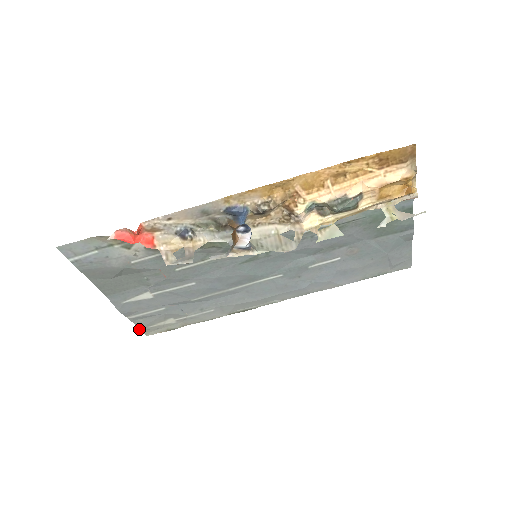
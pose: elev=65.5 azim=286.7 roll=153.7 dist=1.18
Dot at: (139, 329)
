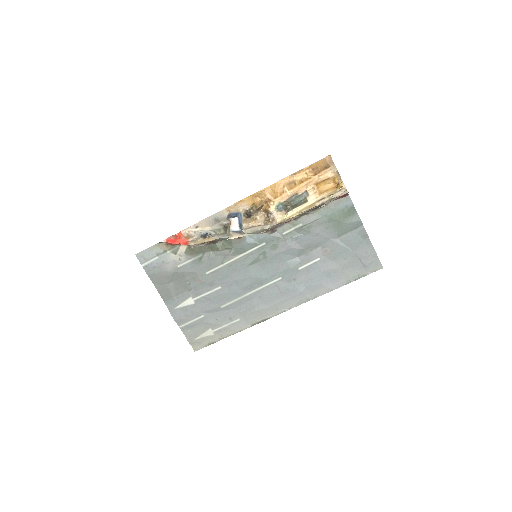
Dot at: occluded
